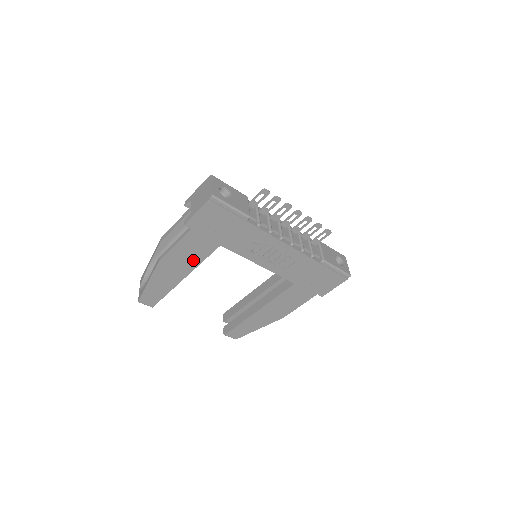
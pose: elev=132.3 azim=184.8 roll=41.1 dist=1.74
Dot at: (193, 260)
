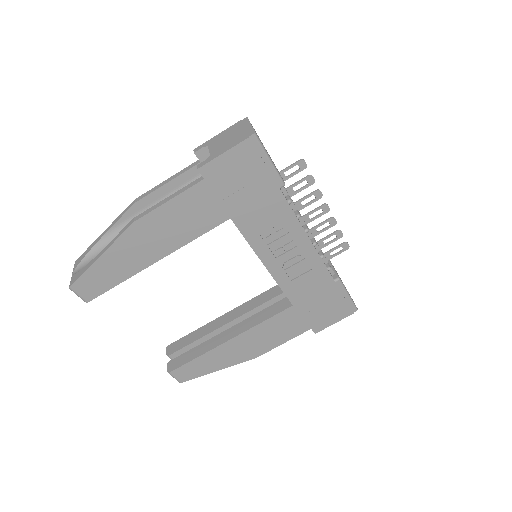
Dot at: (183, 233)
